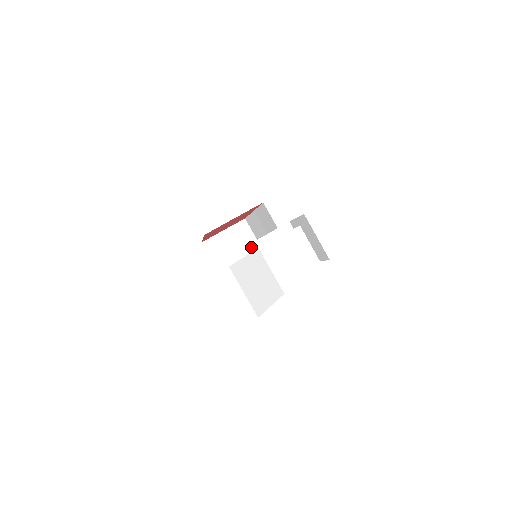
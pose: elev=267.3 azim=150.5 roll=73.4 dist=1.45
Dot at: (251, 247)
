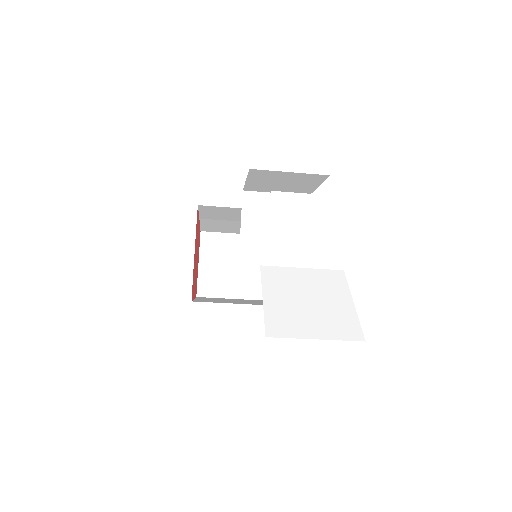
Dot at: (243, 258)
